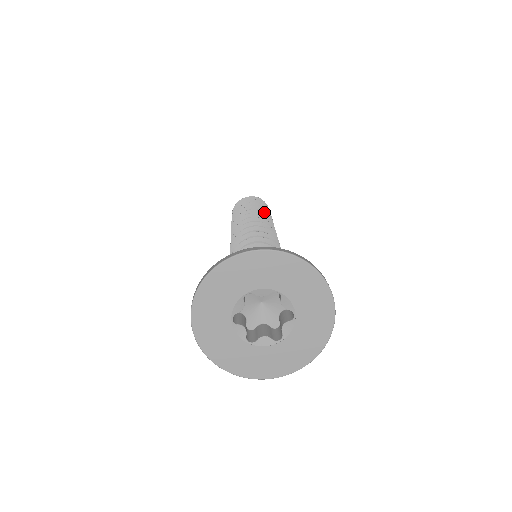
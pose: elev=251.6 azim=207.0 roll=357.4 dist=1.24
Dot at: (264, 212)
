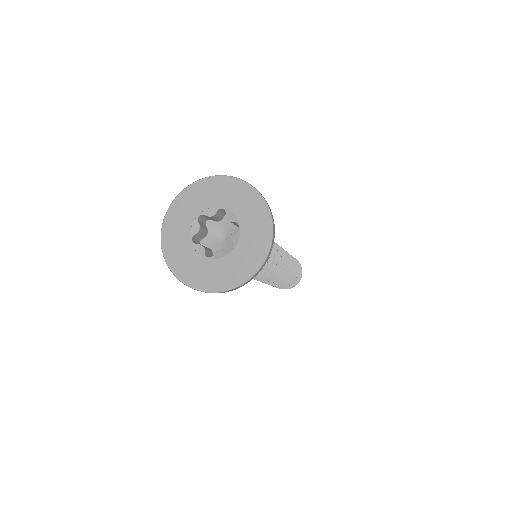
Dot at: occluded
